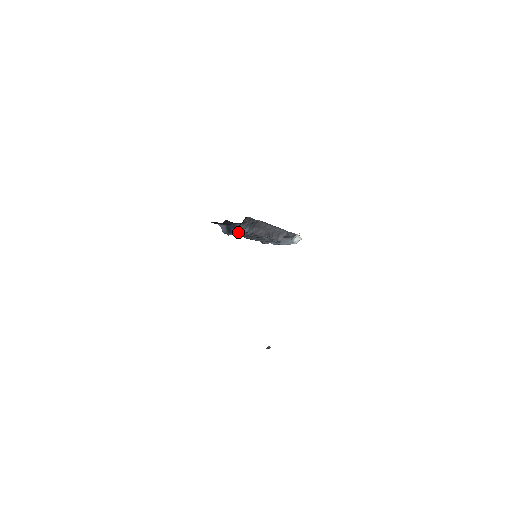
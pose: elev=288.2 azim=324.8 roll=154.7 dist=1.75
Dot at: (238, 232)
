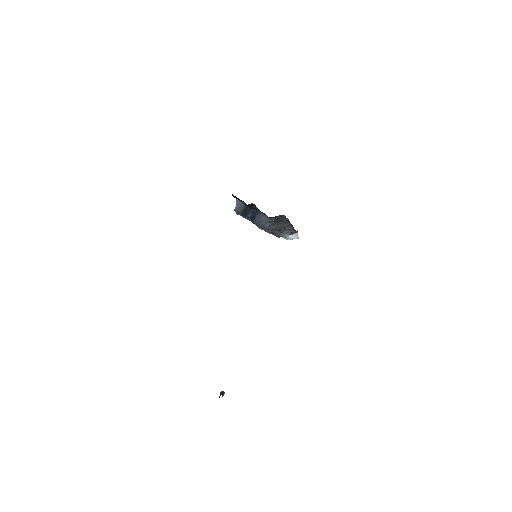
Dot at: (255, 221)
